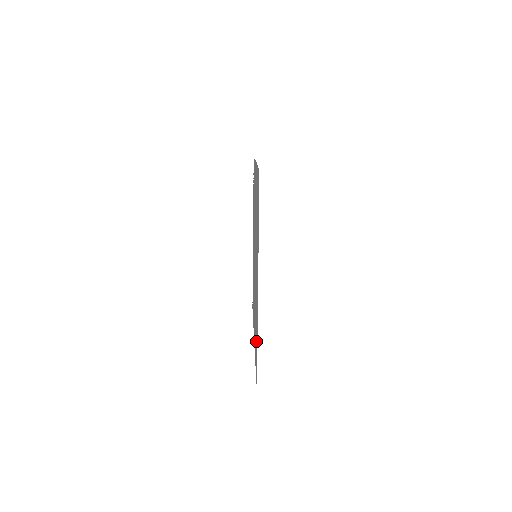
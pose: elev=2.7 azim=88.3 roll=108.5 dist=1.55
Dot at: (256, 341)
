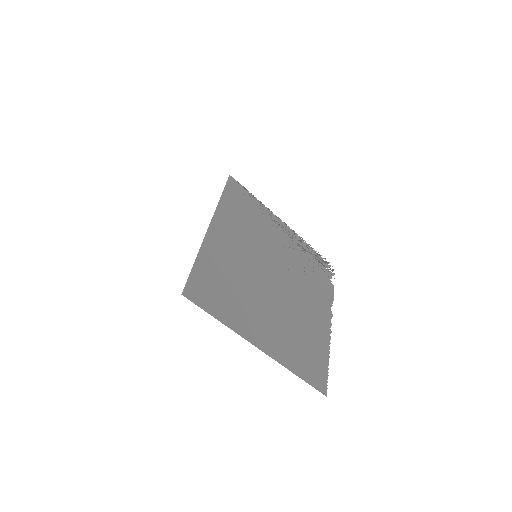
Dot at: (213, 282)
